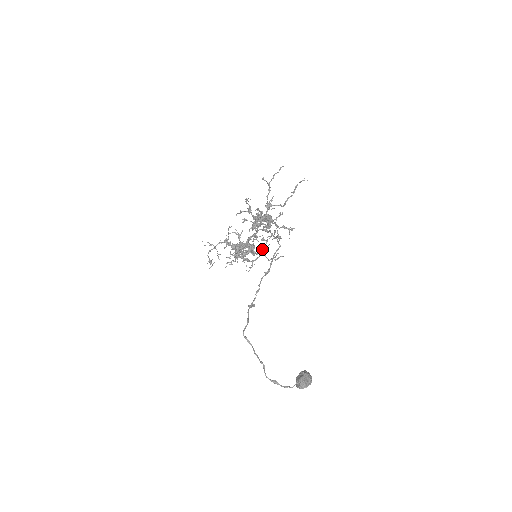
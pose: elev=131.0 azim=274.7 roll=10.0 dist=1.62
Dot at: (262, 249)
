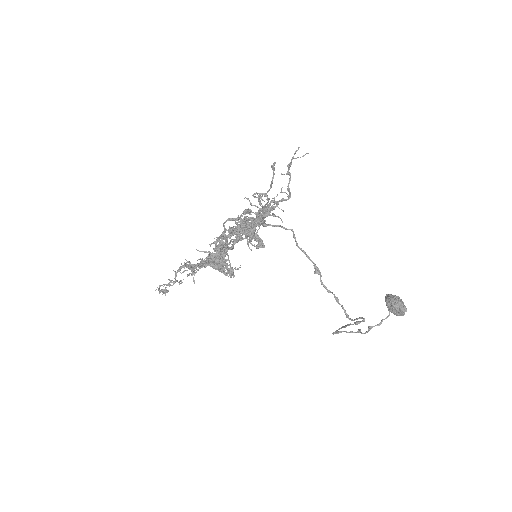
Dot at: occluded
